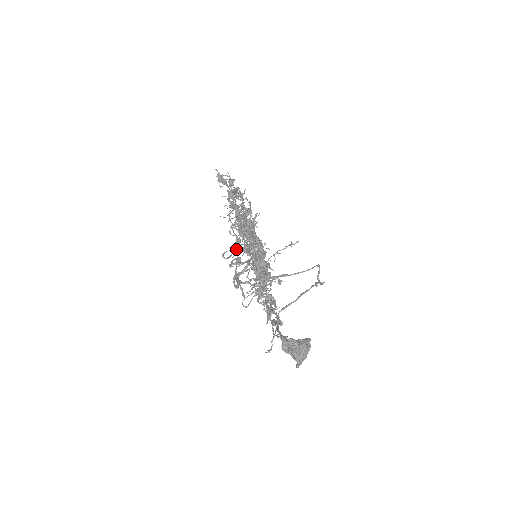
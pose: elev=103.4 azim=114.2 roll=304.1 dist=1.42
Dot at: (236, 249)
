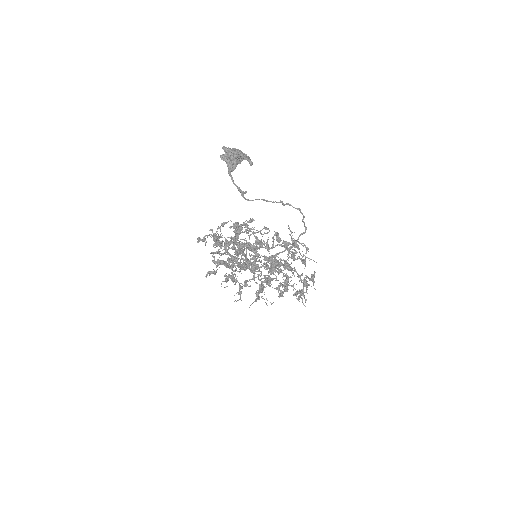
Dot at: occluded
